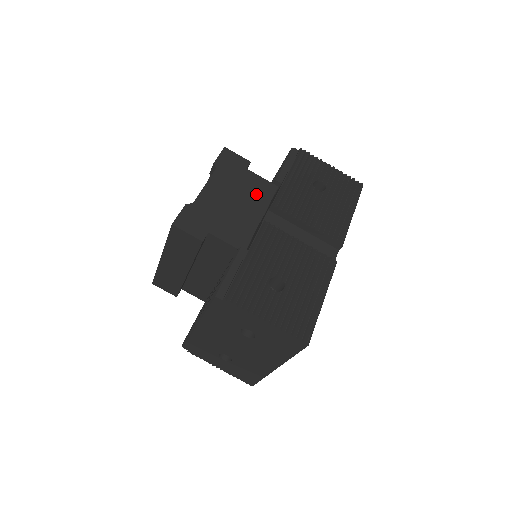
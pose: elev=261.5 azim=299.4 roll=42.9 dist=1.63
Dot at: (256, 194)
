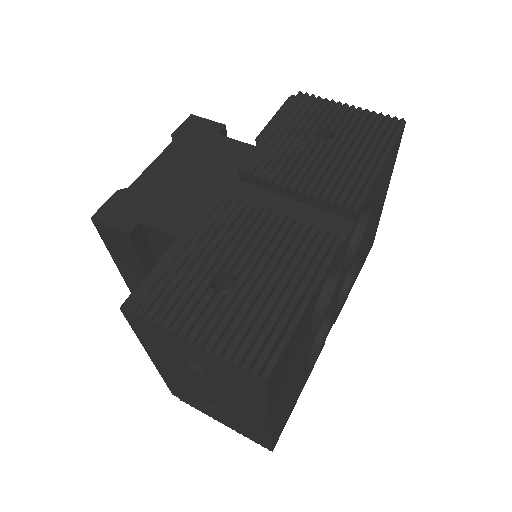
Dot at: (225, 163)
